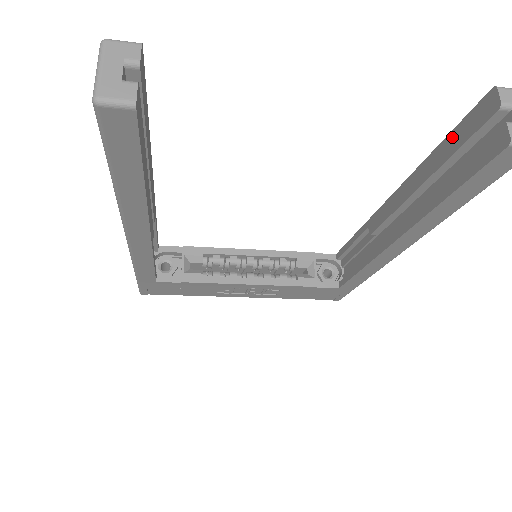
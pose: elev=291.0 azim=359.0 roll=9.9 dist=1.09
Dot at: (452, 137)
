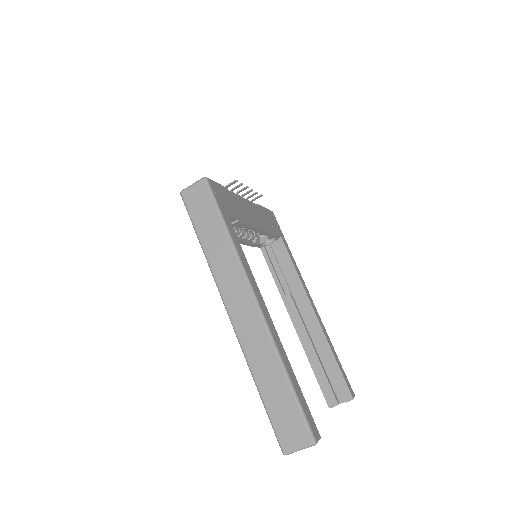
Dot at: (338, 372)
